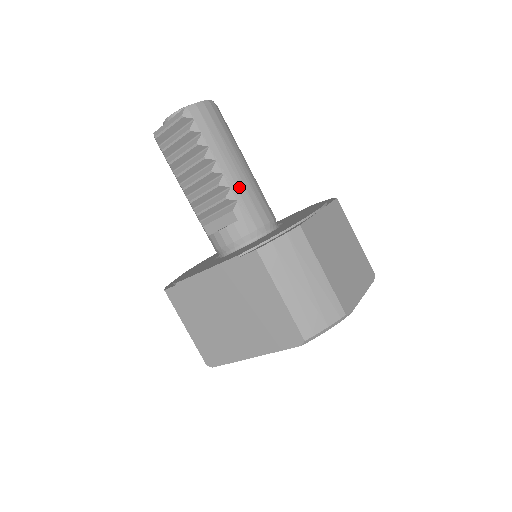
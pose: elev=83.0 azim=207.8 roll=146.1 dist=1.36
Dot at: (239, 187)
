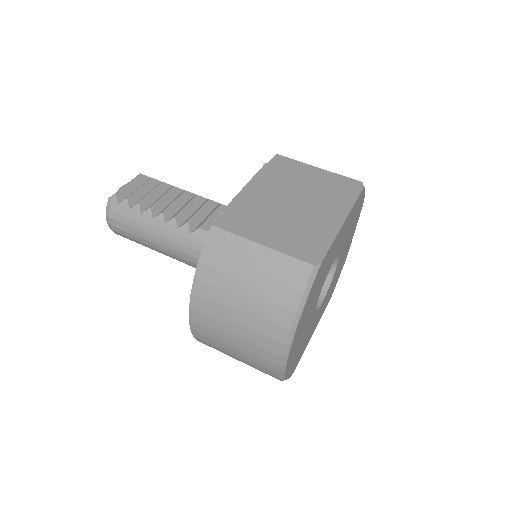
Dot at: occluded
